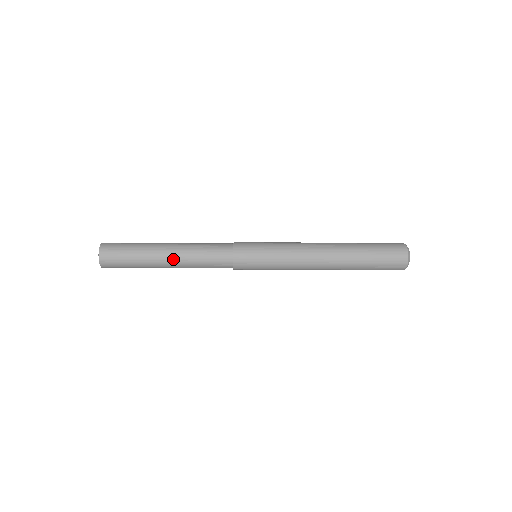
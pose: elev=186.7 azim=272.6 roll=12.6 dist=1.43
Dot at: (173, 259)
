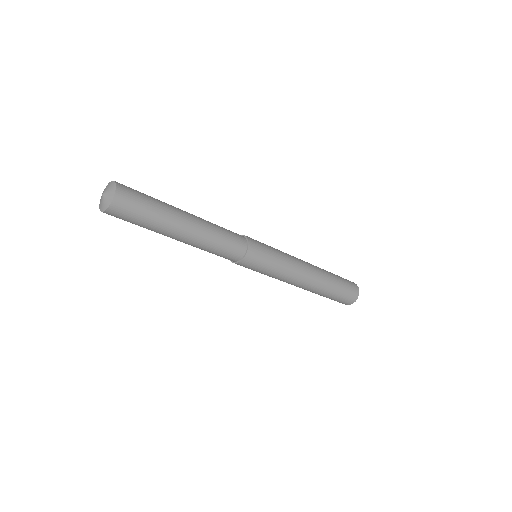
Dot at: (192, 232)
